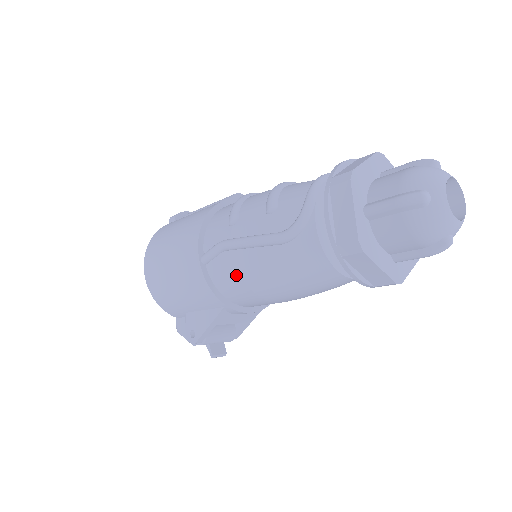
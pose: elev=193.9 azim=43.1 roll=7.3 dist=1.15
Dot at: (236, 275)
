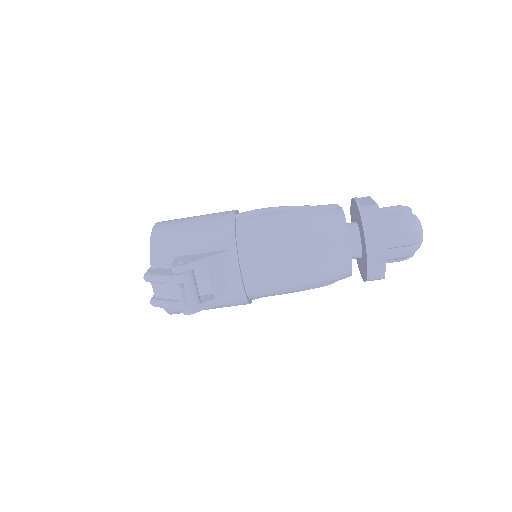
Dot at: (266, 223)
